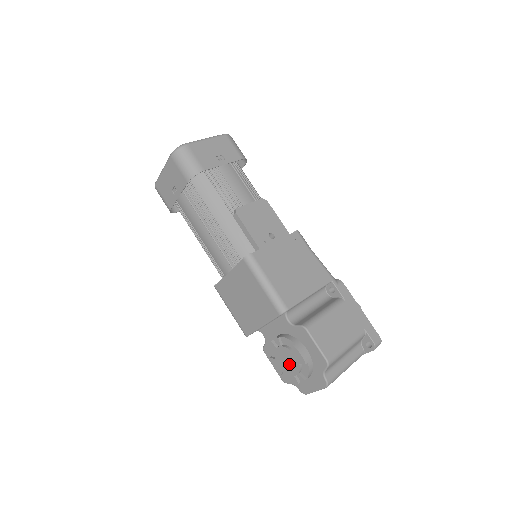
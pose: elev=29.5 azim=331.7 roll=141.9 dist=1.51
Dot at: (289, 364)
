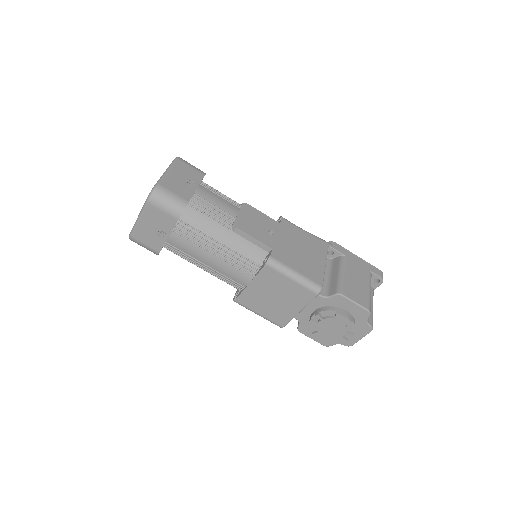
Dot at: (335, 330)
